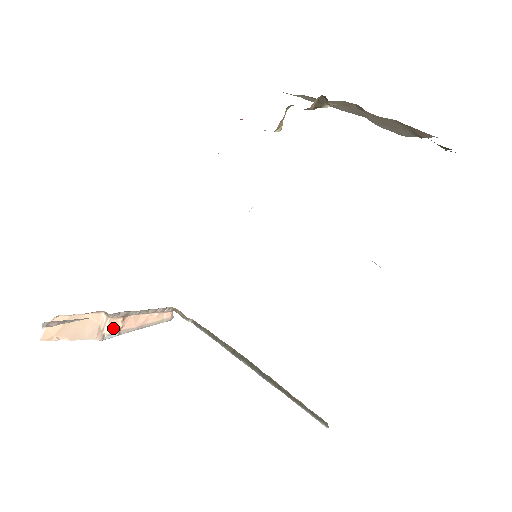
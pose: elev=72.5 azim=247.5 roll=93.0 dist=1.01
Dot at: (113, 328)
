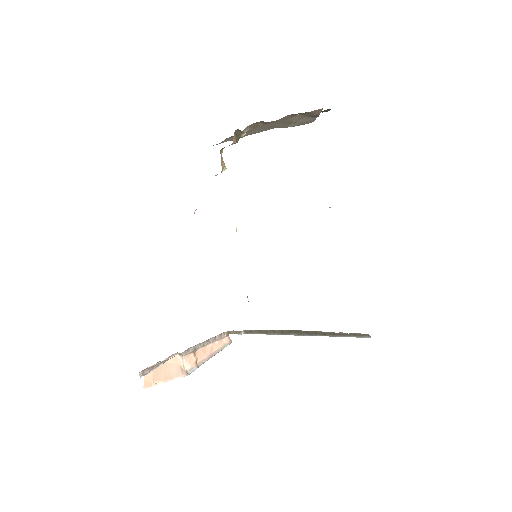
Dot at: (190, 363)
